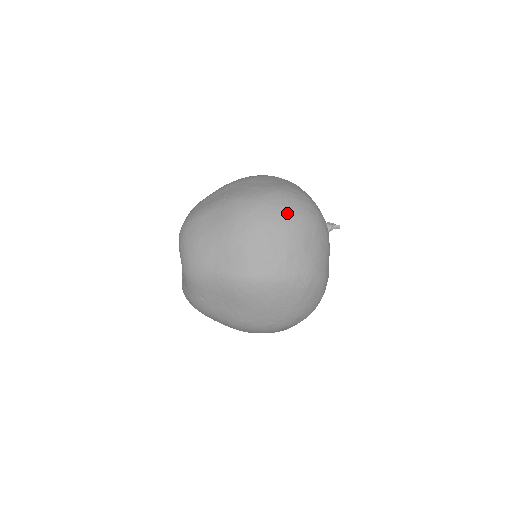
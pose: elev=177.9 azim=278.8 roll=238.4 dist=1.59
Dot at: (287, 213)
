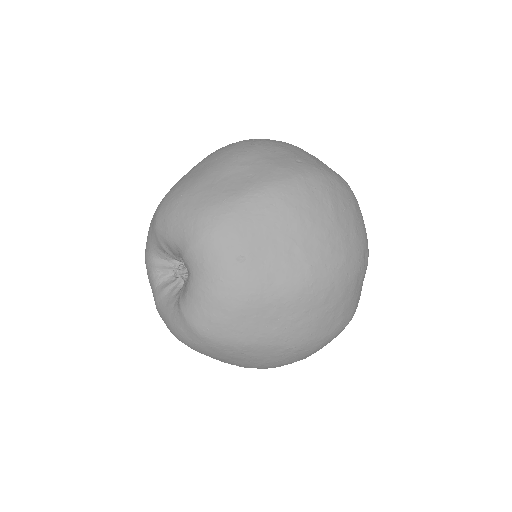
Dot at: occluded
